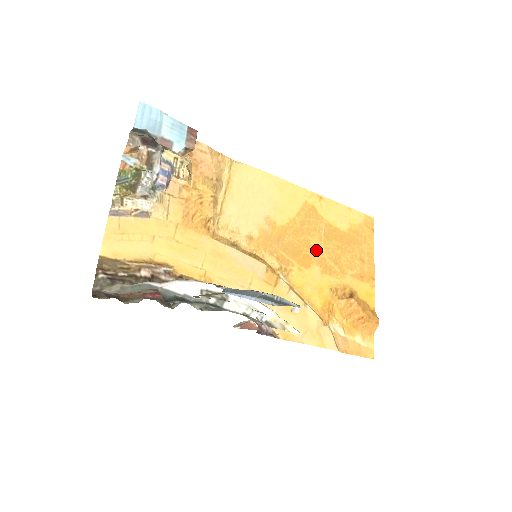
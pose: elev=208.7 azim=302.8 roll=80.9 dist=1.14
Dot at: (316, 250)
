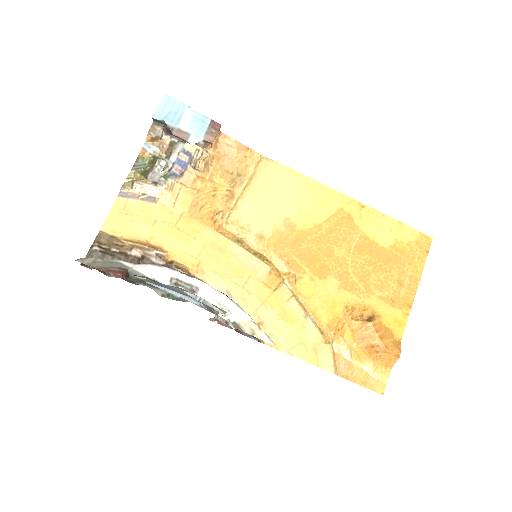
Dot at: (339, 262)
